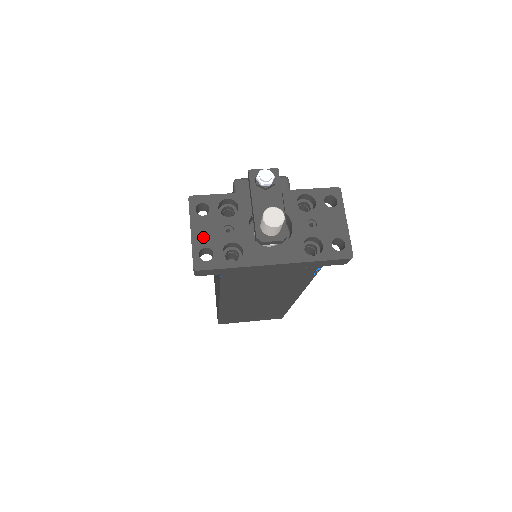
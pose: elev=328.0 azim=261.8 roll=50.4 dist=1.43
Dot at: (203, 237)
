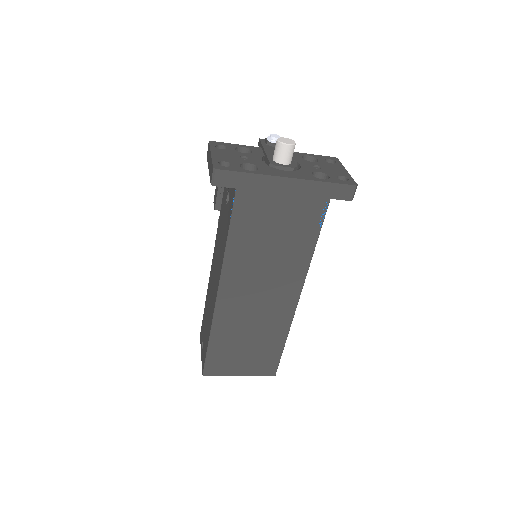
Dot at: (222, 157)
